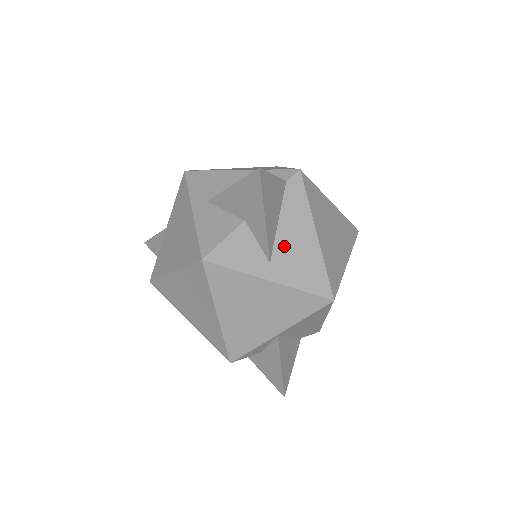
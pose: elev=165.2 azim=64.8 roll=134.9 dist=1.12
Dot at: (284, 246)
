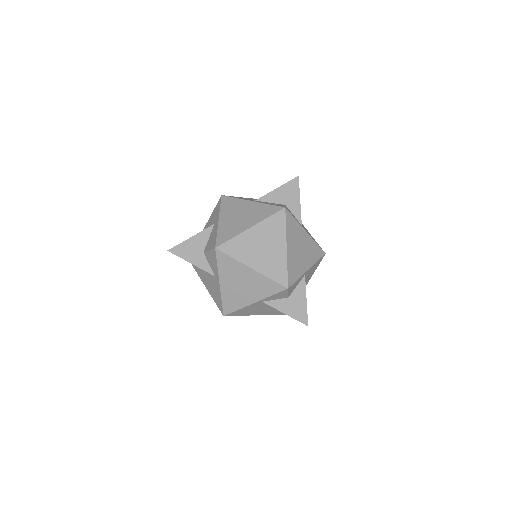
Dot at: occluded
